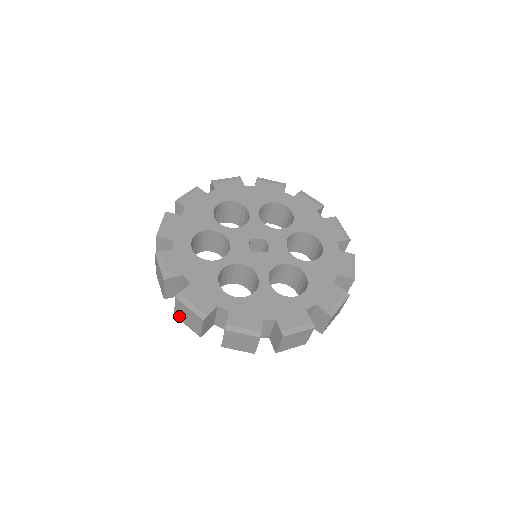
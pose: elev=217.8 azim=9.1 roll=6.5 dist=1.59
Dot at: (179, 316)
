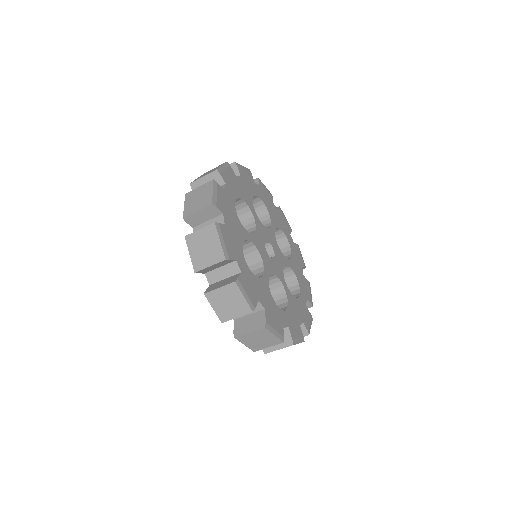
Dot at: (243, 339)
